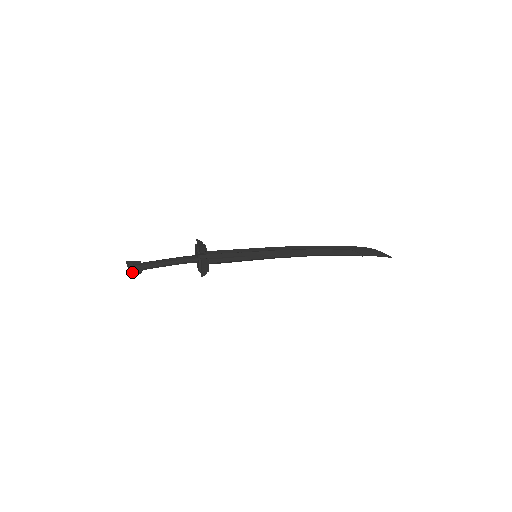
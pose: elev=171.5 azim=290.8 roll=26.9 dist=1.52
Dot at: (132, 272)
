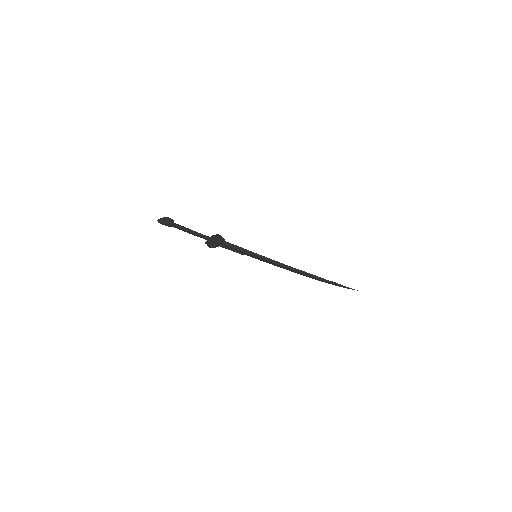
Dot at: (167, 217)
